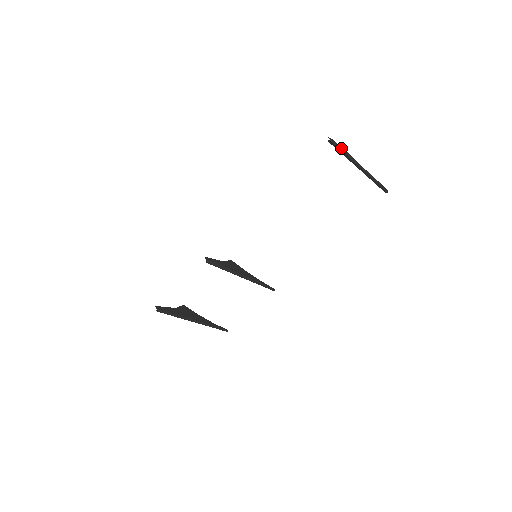
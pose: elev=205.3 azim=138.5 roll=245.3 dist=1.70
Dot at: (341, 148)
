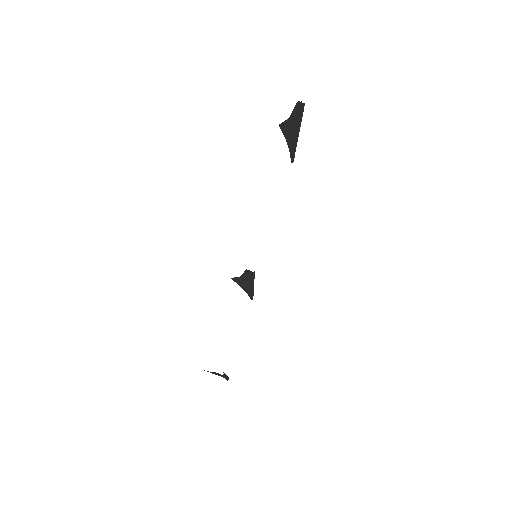
Dot at: (302, 113)
